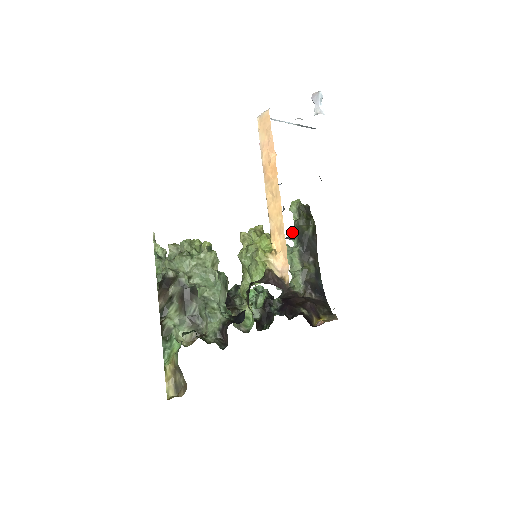
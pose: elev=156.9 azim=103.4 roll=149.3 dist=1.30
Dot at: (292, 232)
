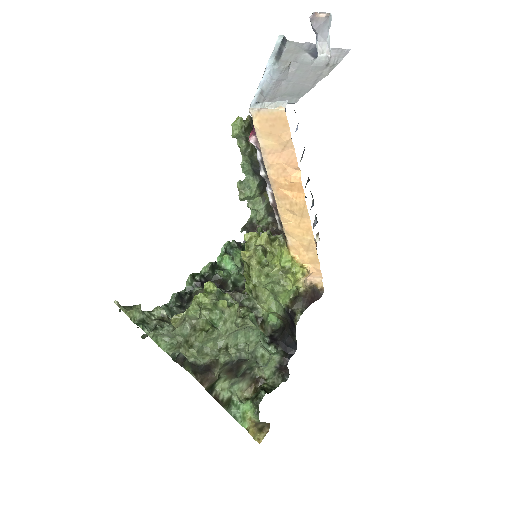
Dot at: (241, 163)
